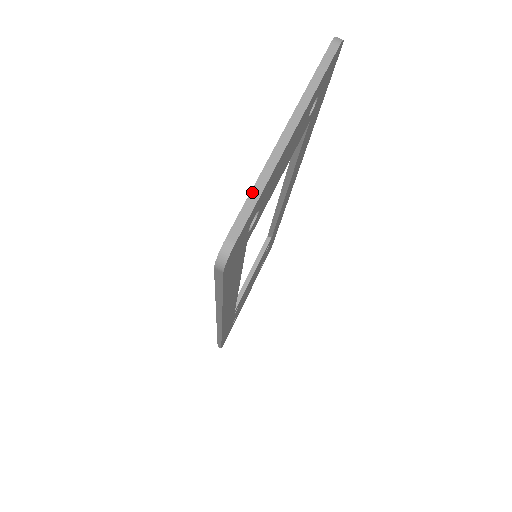
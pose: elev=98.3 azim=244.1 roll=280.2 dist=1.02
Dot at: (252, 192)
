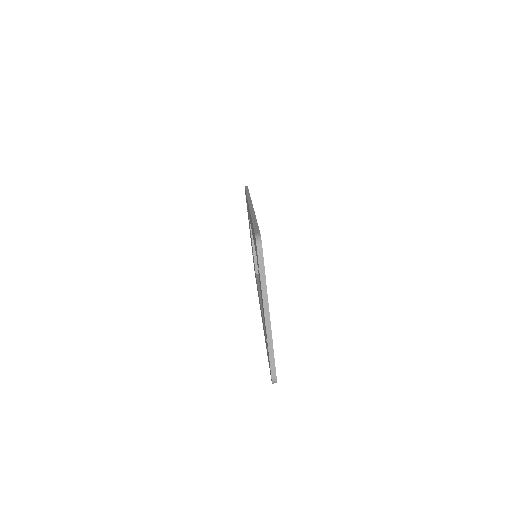
Dot at: (269, 353)
